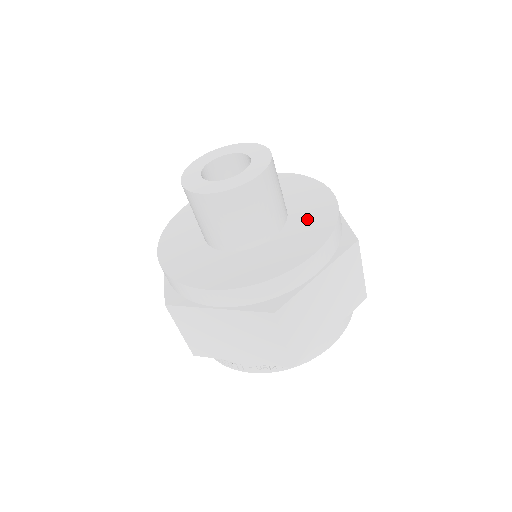
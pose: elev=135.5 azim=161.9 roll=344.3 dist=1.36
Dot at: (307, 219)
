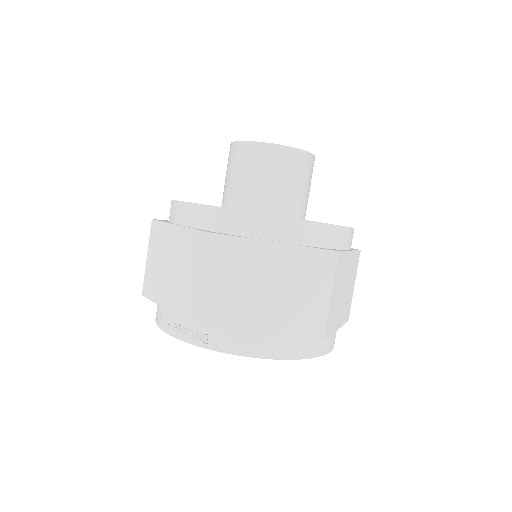
Dot at: occluded
